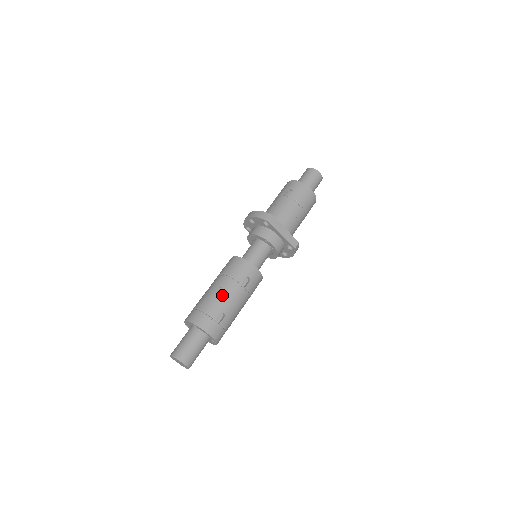
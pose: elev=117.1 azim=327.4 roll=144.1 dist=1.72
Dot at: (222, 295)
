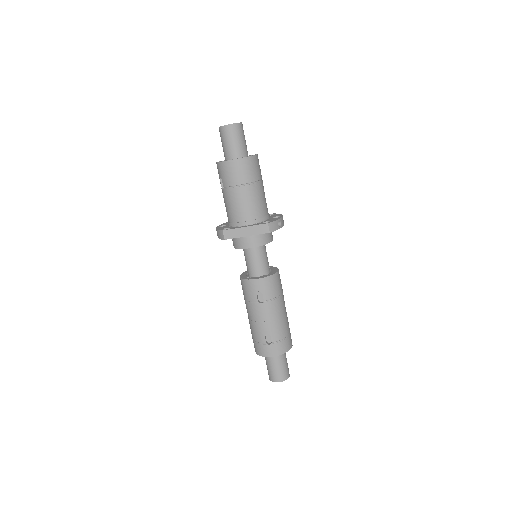
Dot at: (254, 322)
